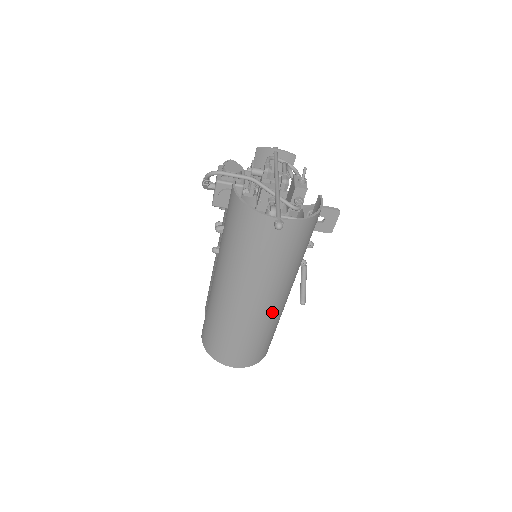
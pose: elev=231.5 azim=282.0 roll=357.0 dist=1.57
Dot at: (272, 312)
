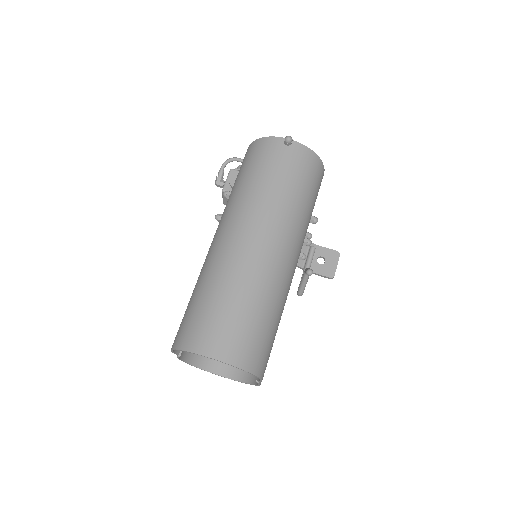
Dot at: (275, 262)
